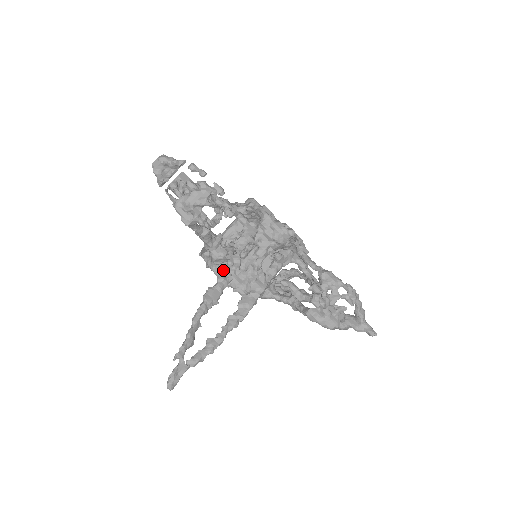
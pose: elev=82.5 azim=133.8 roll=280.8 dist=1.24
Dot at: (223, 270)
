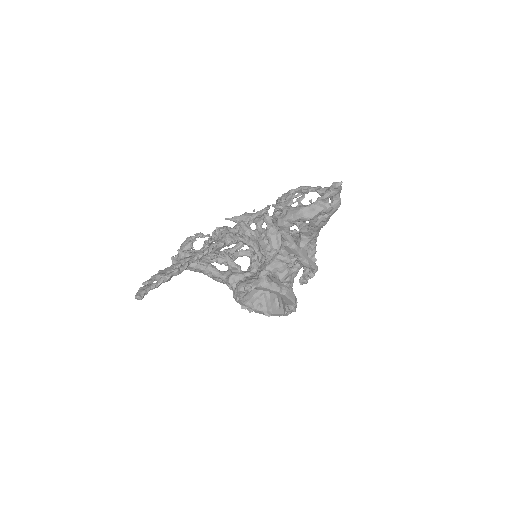
Dot at: occluded
